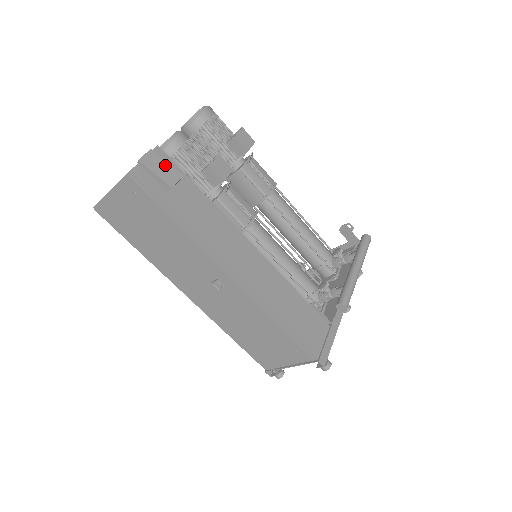
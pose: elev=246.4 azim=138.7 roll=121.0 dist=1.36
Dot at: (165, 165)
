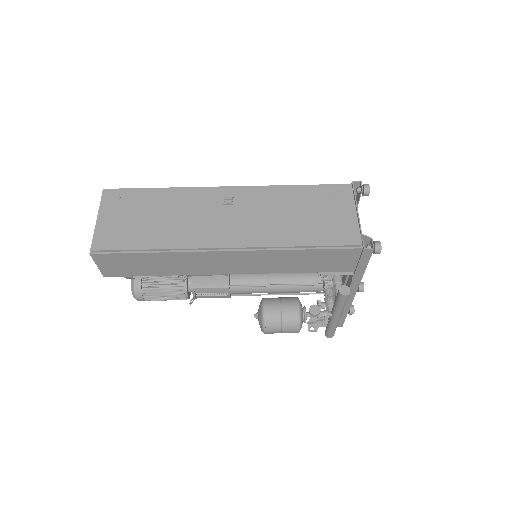
Dot at: occluded
